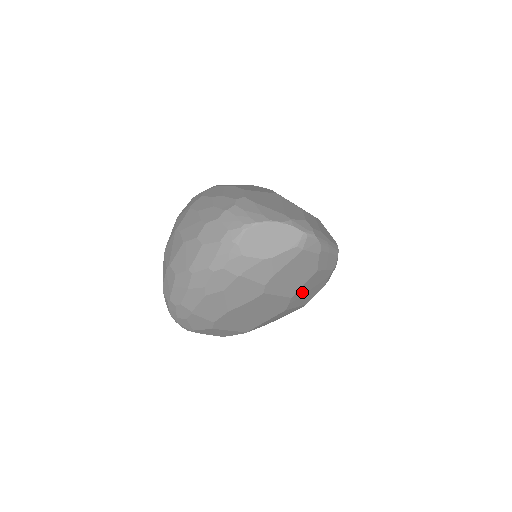
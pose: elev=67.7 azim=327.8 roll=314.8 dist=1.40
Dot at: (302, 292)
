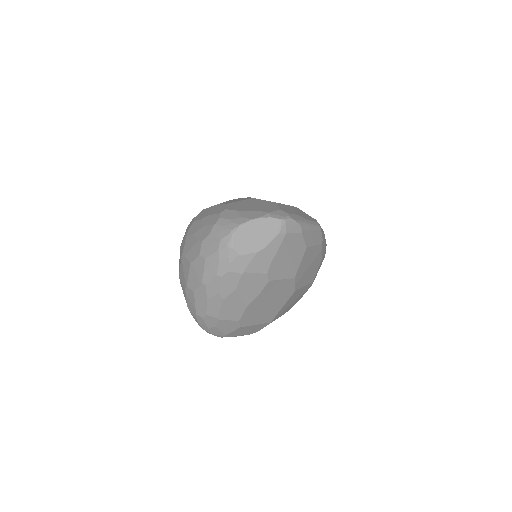
Dot at: (302, 271)
